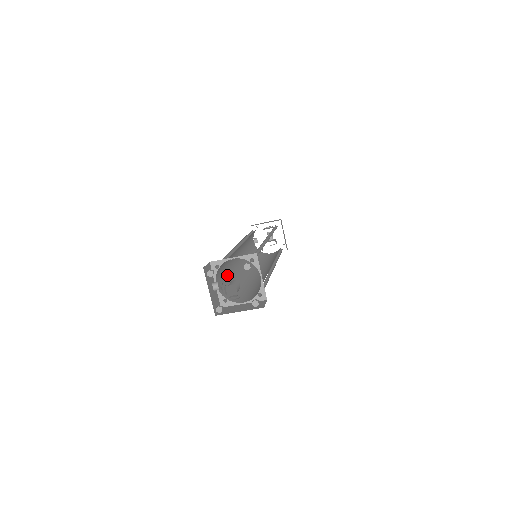
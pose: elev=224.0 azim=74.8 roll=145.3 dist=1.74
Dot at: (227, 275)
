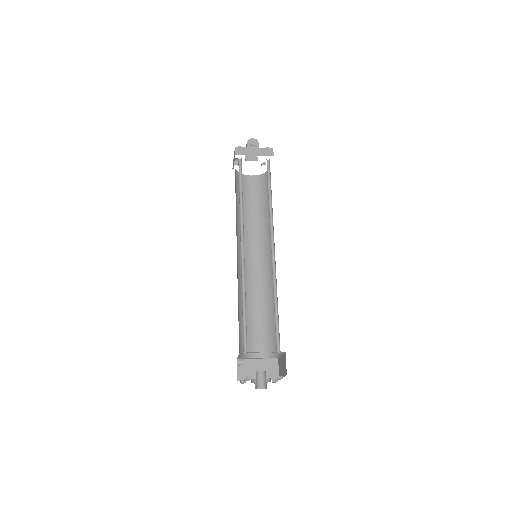
Dot at: (238, 314)
